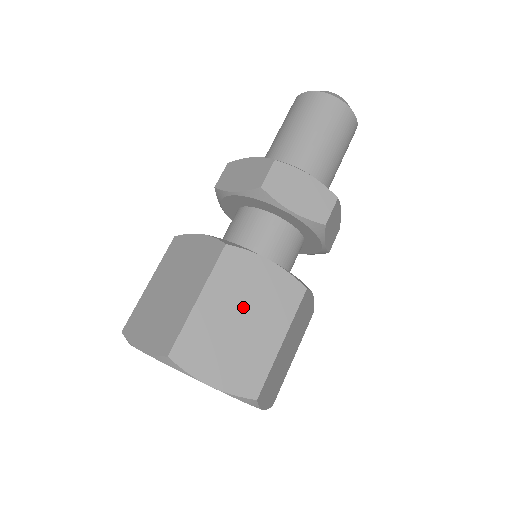
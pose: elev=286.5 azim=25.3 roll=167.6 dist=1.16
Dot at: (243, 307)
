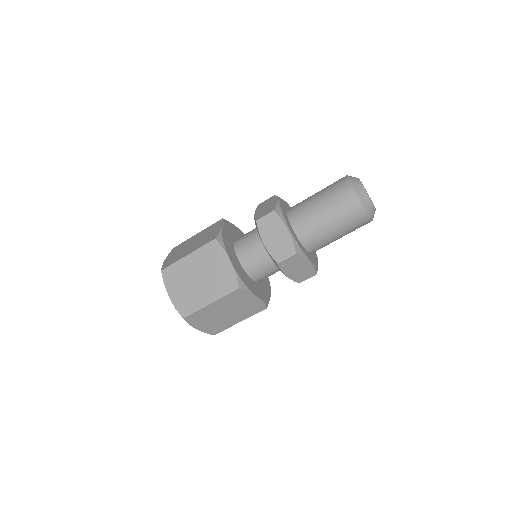
Dot at: (204, 274)
